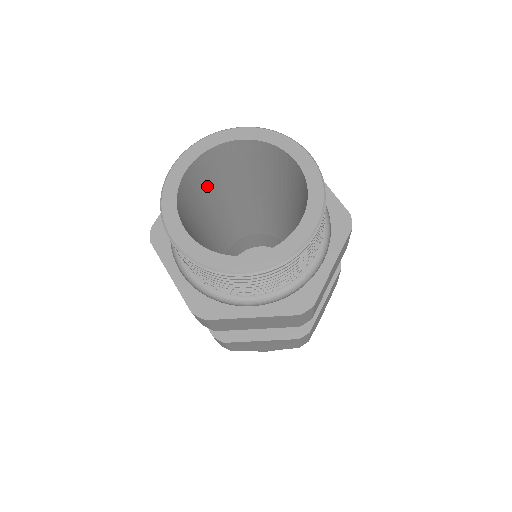
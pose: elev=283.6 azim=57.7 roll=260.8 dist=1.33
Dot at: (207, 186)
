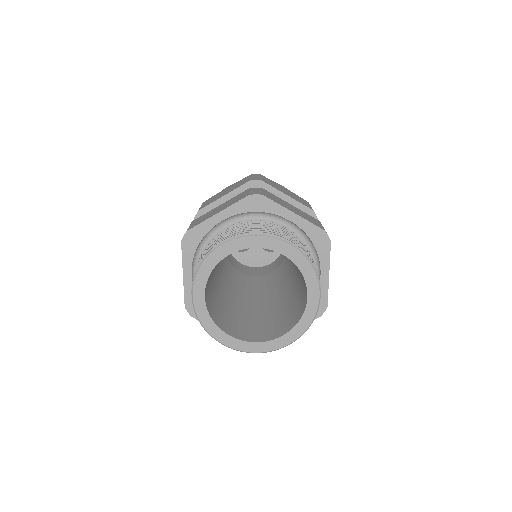
Dot at: occluded
